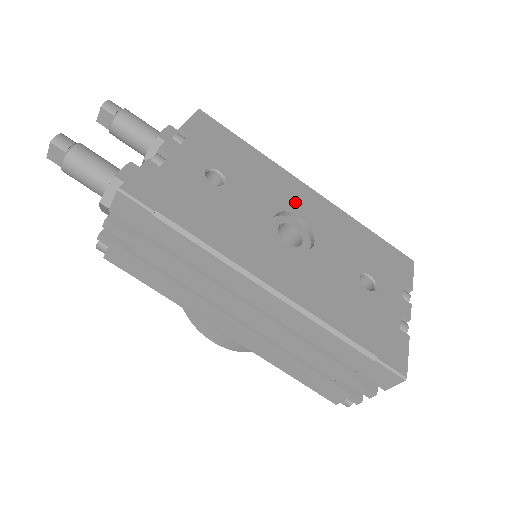
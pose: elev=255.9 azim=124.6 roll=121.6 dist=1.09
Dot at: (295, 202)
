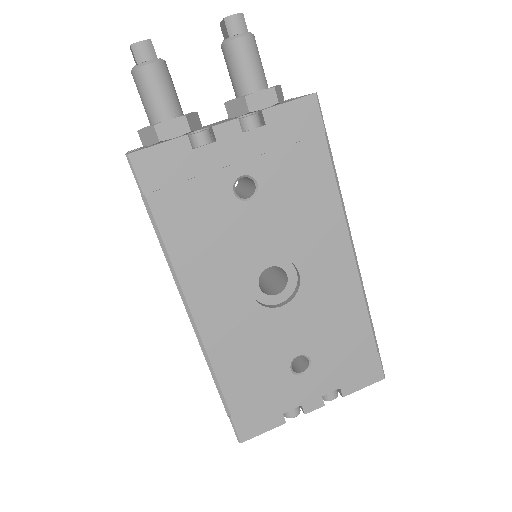
Dot at: (313, 257)
